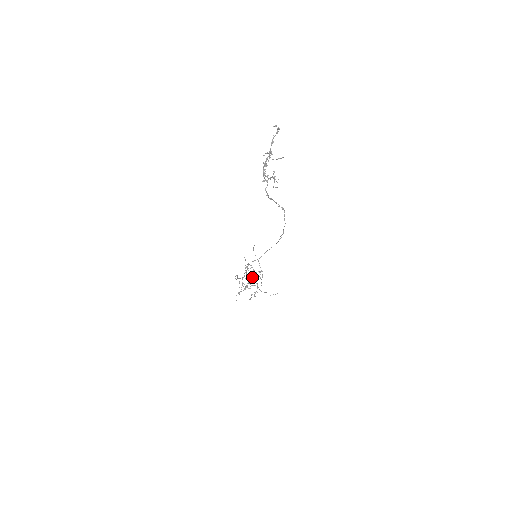
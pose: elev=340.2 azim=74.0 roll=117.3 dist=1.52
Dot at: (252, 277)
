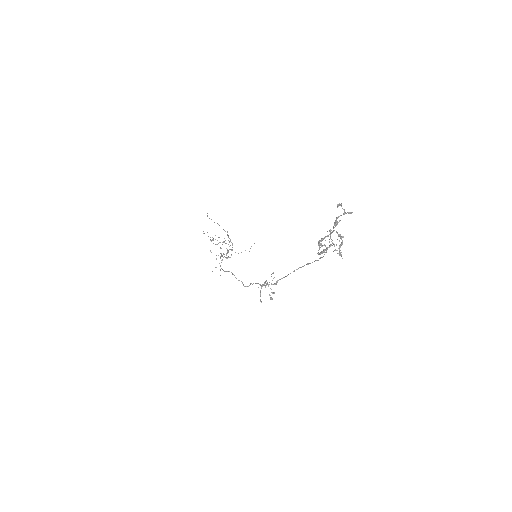
Dot at: (215, 239)
